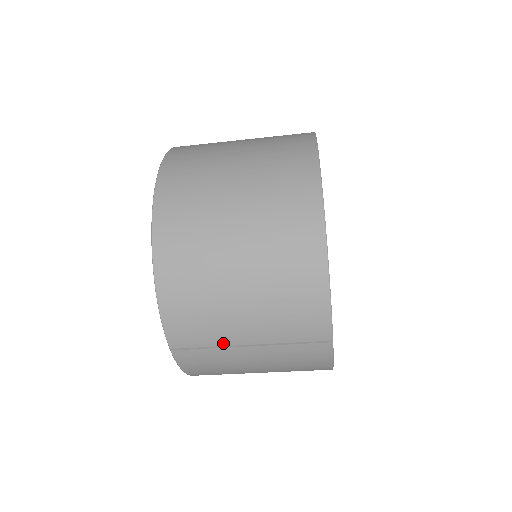
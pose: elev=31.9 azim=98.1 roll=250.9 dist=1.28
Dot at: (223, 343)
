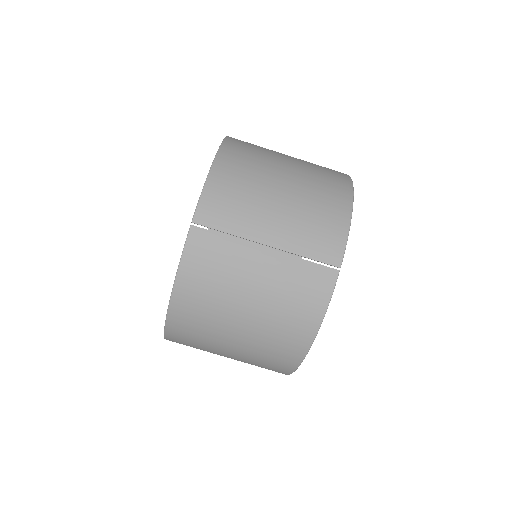
Dot at: (244, 234)
